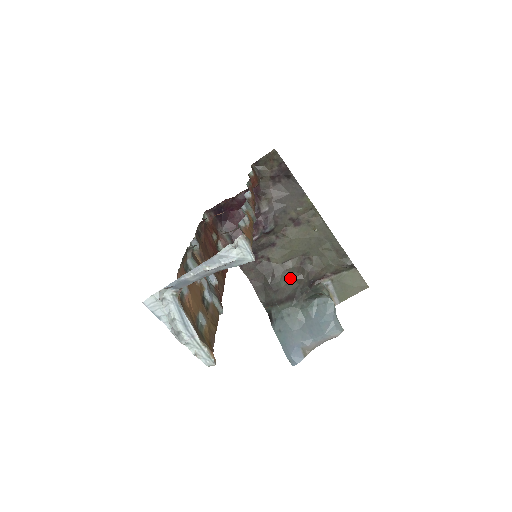
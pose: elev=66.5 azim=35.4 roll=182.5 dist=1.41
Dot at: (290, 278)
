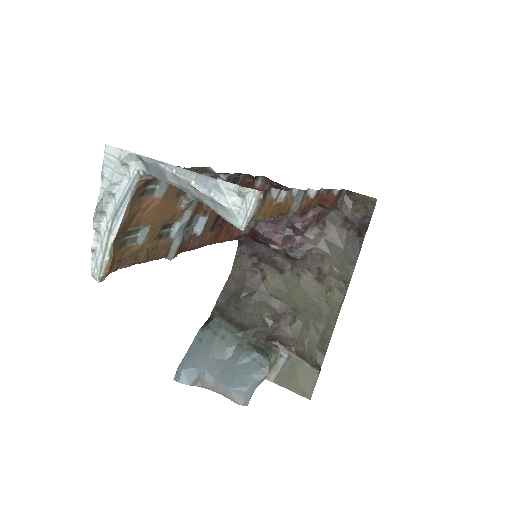
Dot at: (261, 313)
